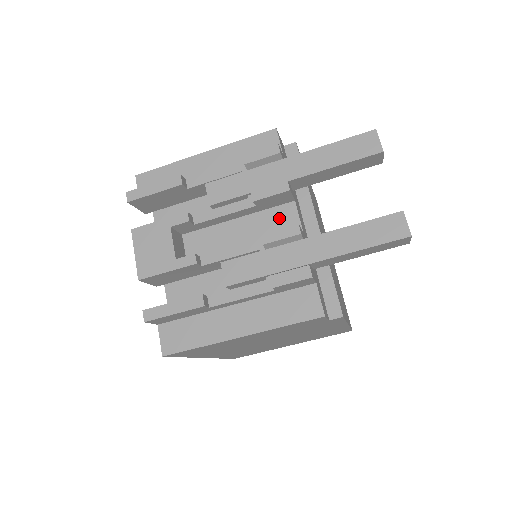
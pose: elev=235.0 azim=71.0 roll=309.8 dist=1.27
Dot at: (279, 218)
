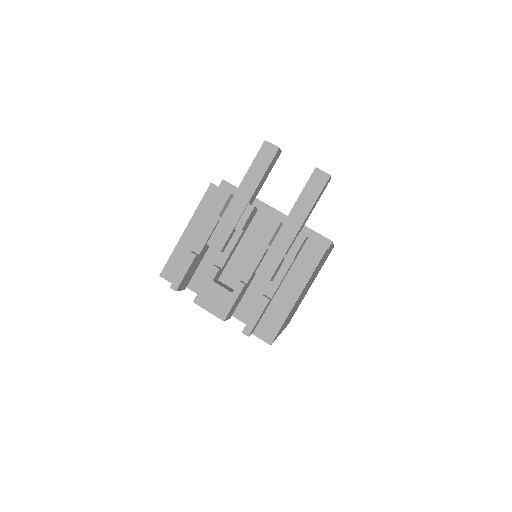
Dot at: (259, 225)
